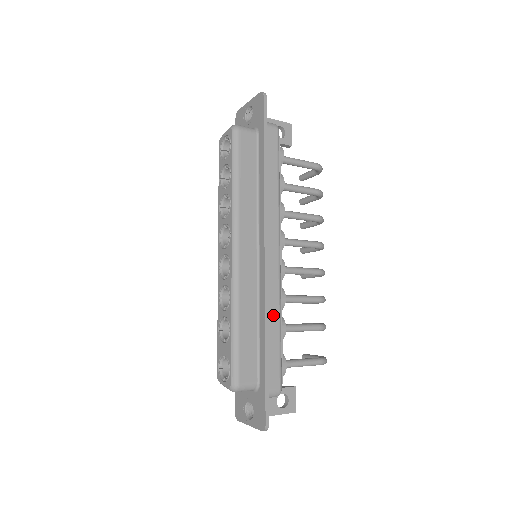
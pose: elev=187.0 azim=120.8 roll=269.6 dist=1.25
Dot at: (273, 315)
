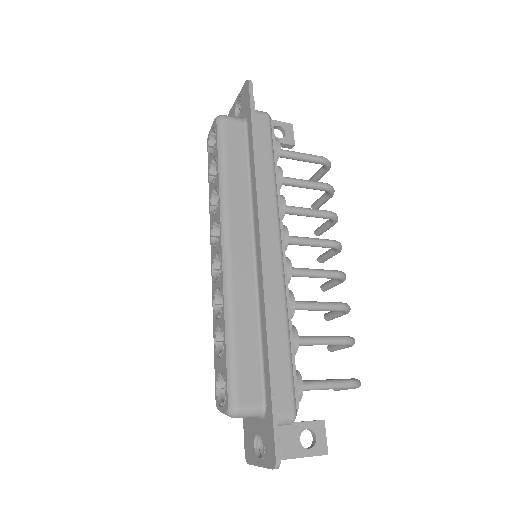
Dot at: (277, 318)
